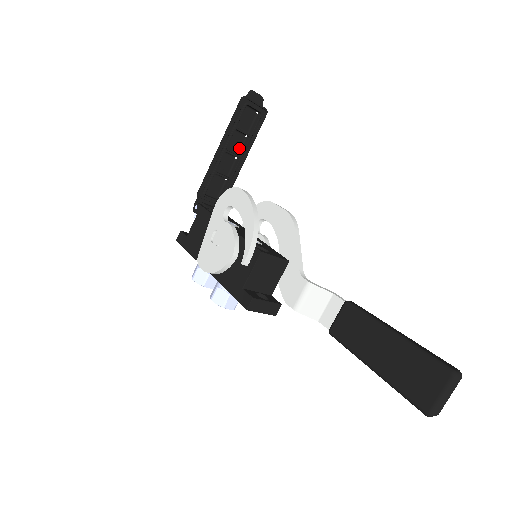
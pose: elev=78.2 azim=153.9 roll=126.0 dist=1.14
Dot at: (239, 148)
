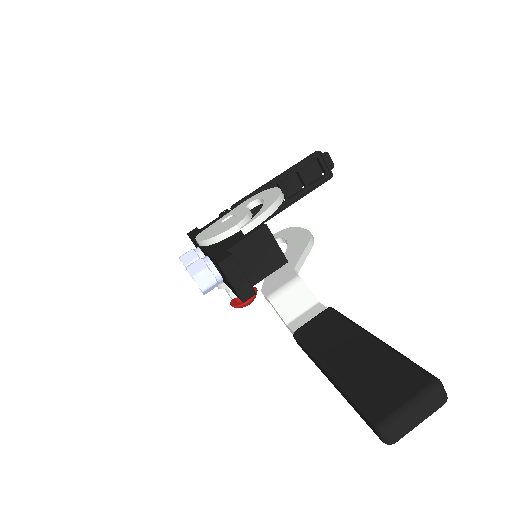
Dot at: (291, 193)
